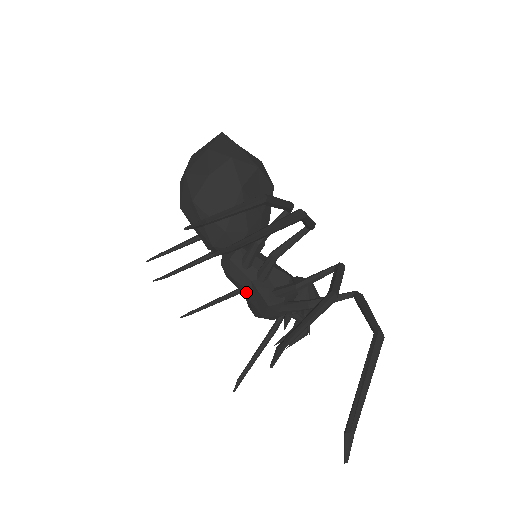
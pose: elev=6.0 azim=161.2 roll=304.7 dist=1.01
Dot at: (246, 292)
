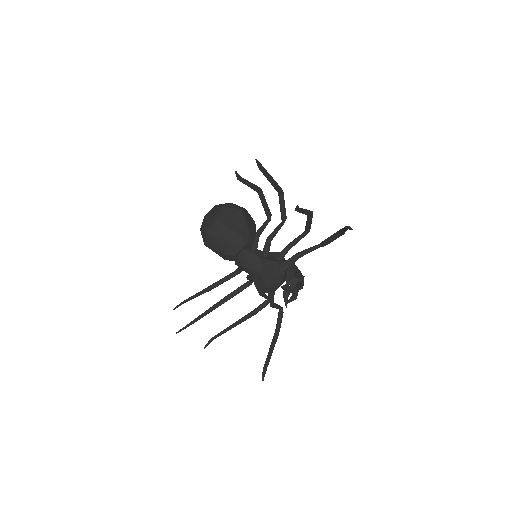
Dot at: (258, 268)
